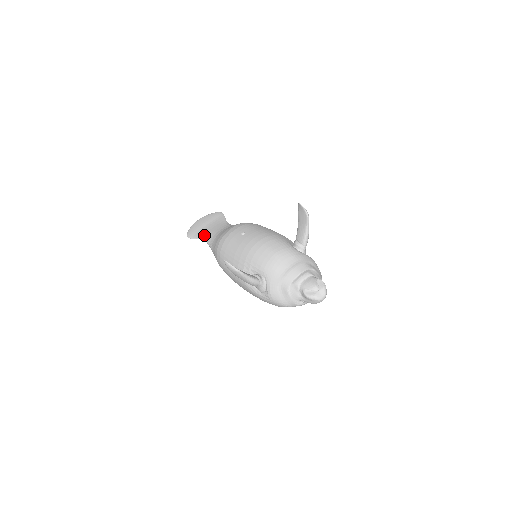
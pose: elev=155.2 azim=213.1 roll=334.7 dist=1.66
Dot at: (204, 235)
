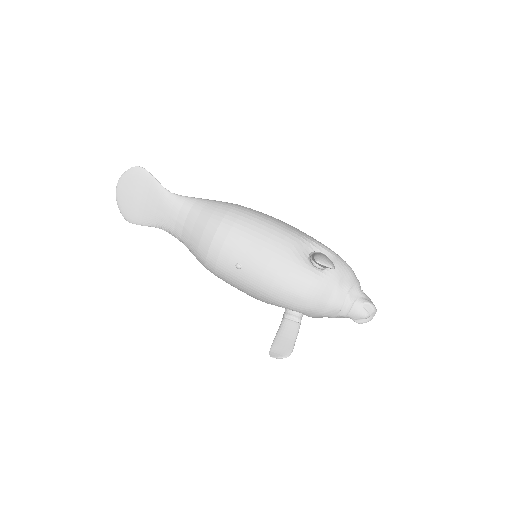
Dot at: (154, 223)
